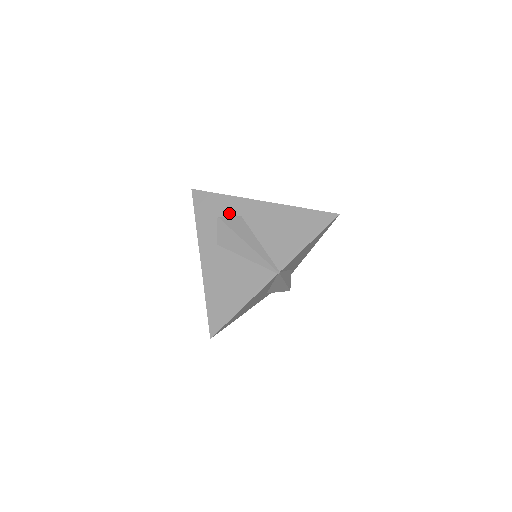
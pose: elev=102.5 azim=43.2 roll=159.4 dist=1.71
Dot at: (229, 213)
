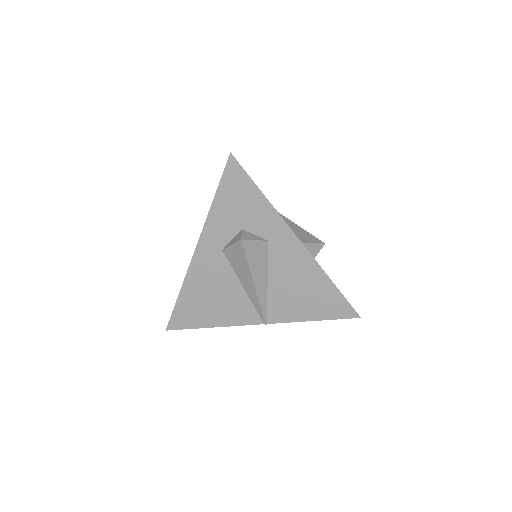
Dot at: (257, 226)
